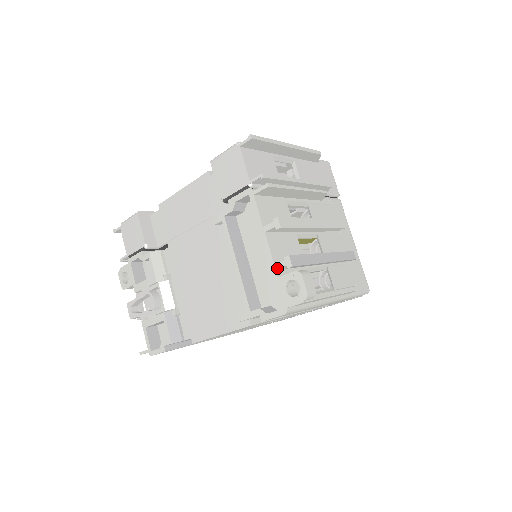
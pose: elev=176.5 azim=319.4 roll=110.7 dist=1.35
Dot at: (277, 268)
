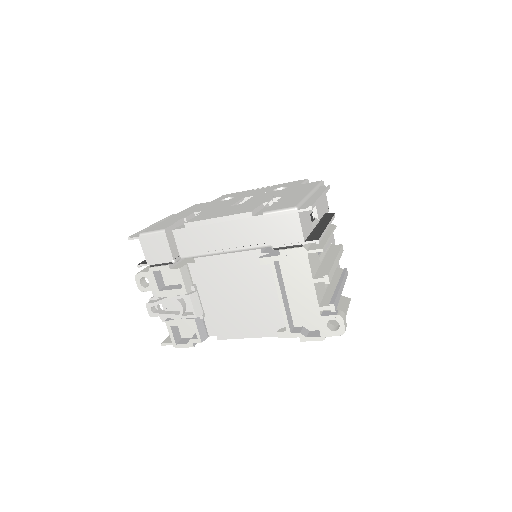
Dot at: (321, 310)
